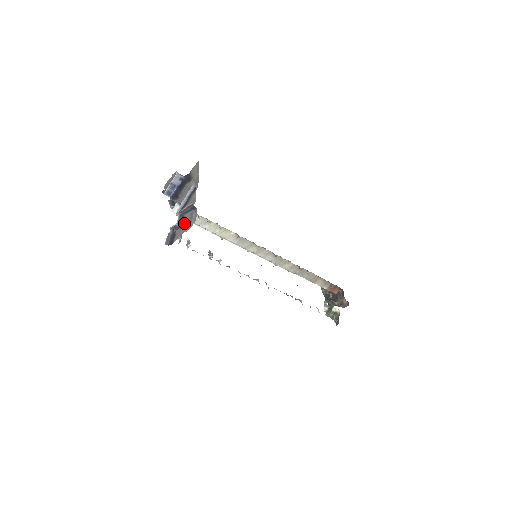
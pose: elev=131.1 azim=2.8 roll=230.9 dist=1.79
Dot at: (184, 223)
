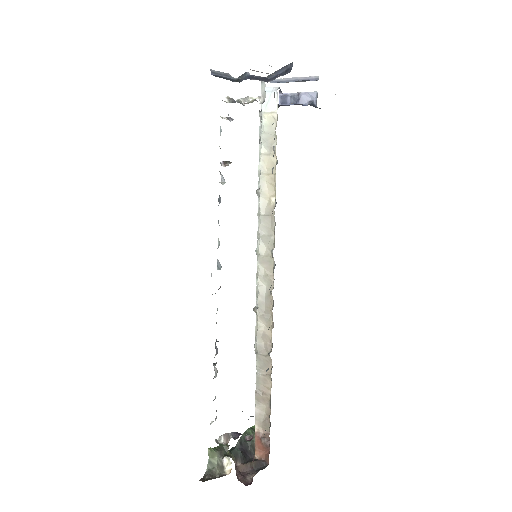
Dot at: occluded
